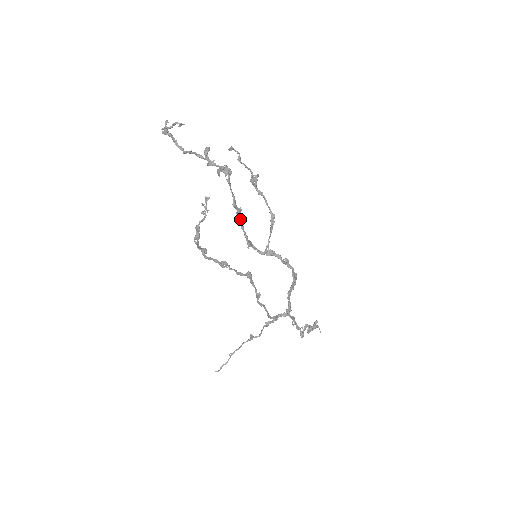
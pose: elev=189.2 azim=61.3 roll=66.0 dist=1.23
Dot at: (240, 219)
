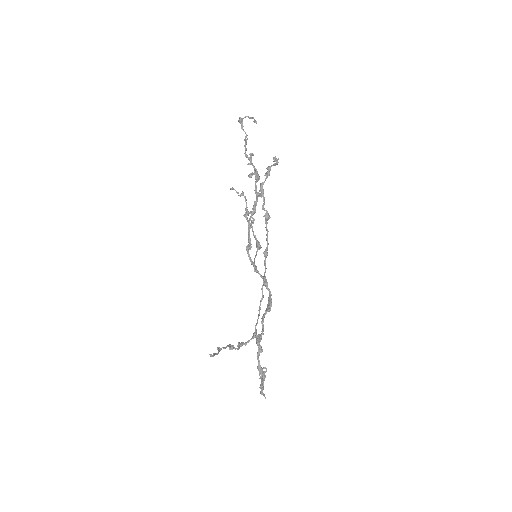
Dot at: (251, 220)
